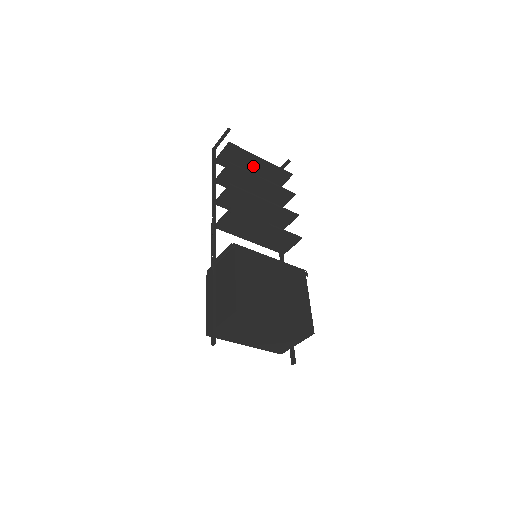
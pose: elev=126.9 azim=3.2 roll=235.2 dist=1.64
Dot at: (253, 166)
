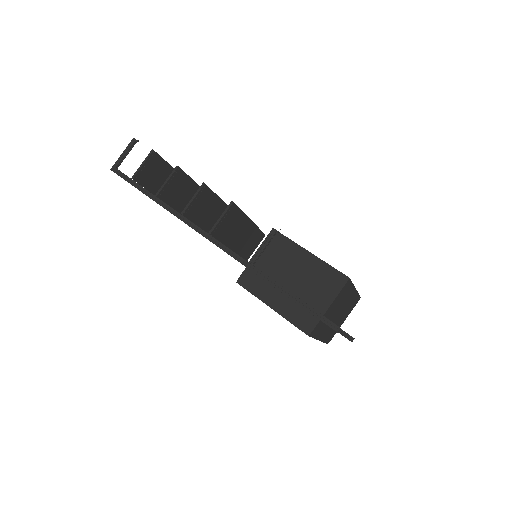
Dot at: occluded
